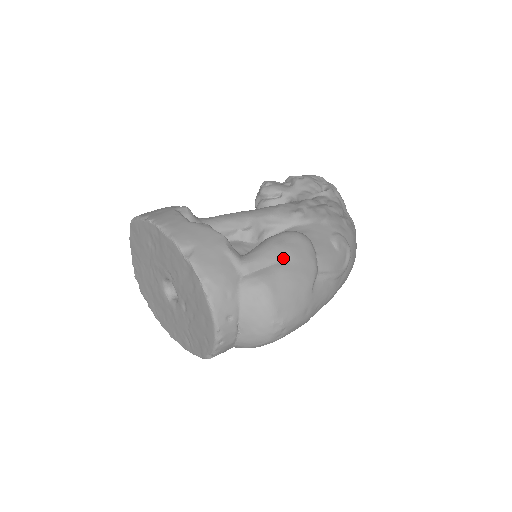
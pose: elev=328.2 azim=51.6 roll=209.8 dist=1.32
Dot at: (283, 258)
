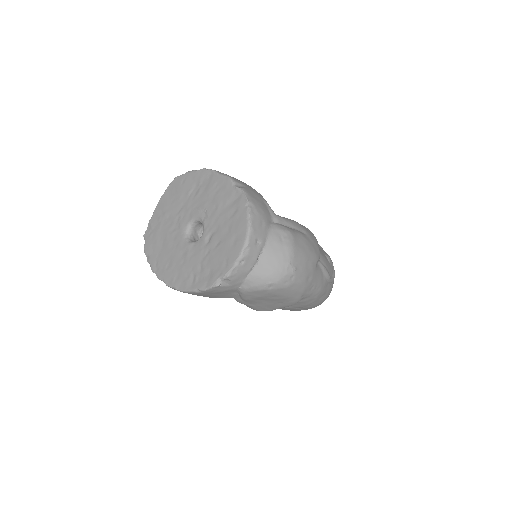
Dot at: (301, 231)
